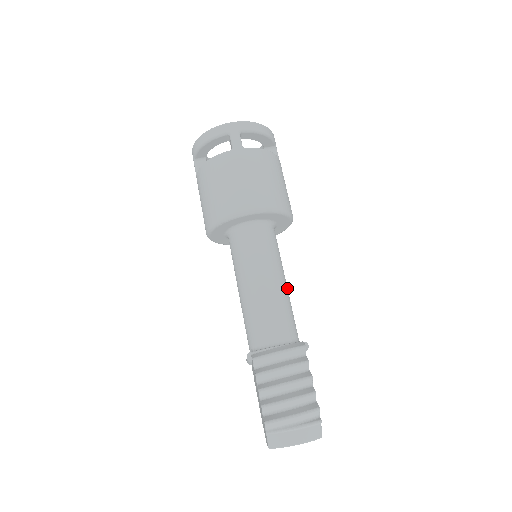
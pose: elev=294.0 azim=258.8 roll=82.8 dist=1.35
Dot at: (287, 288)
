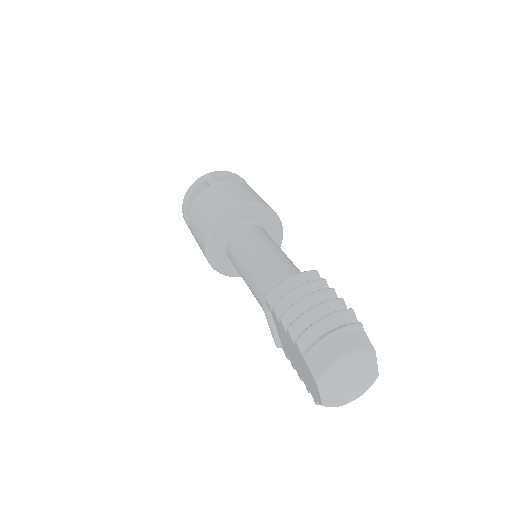
Dot at: occluded
